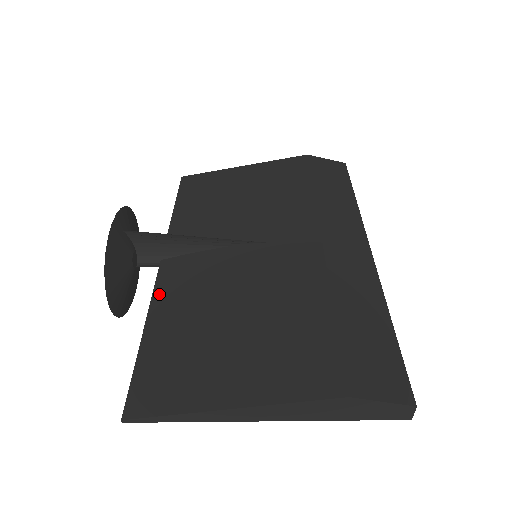
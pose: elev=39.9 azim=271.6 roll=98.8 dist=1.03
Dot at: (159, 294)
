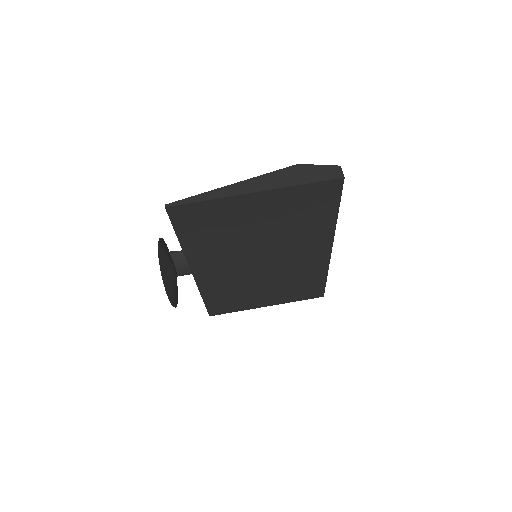
Dot at: (191, 256)
